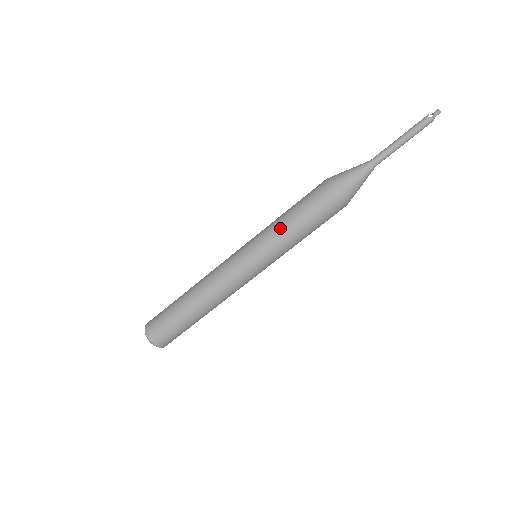
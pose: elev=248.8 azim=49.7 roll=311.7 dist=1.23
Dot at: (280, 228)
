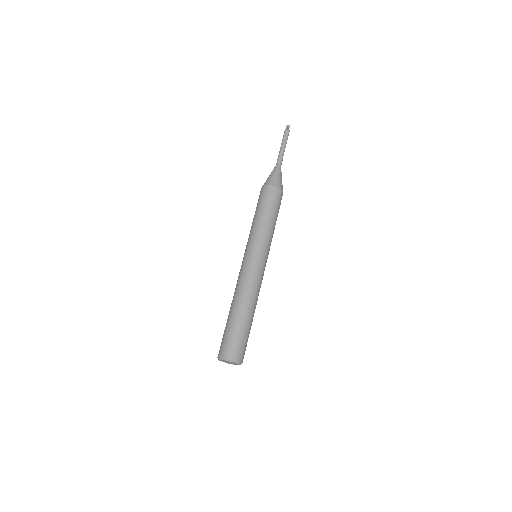
Dot at: (264, 226)
